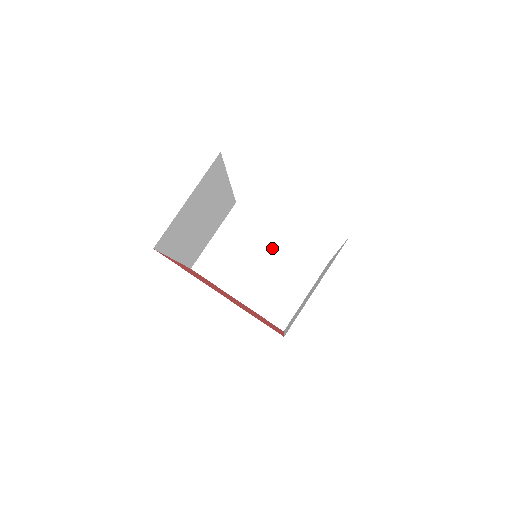
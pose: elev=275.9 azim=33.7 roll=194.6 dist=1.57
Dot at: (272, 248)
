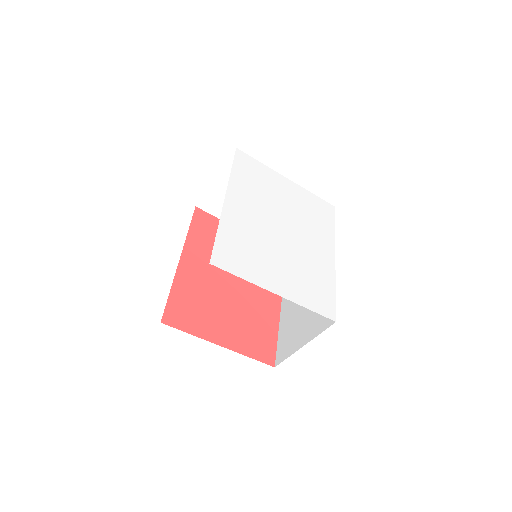
Dot at: occluded
